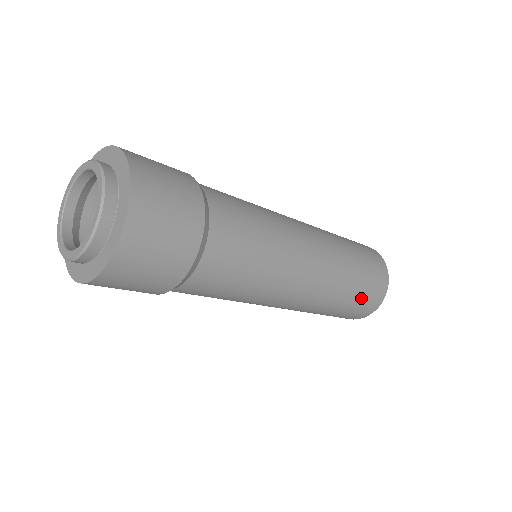
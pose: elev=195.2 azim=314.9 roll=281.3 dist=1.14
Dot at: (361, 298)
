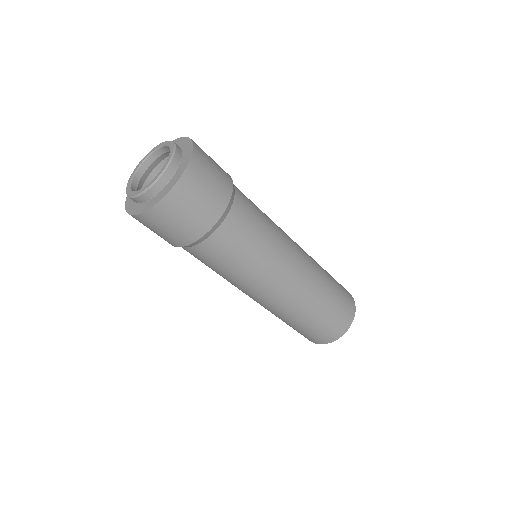
Dot at: (340, 297)
